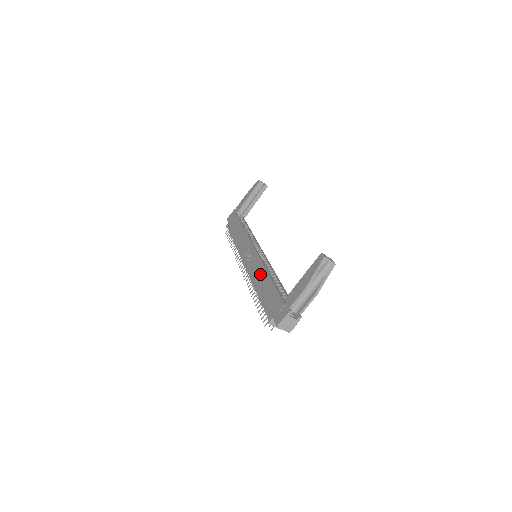
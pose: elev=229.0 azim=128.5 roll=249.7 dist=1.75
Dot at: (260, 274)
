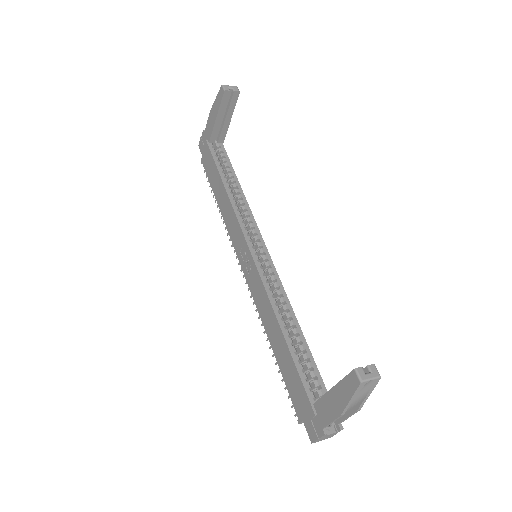
Dot at: (269, 317)
